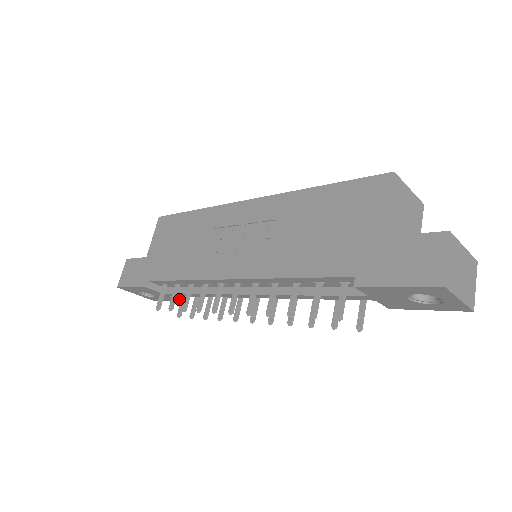
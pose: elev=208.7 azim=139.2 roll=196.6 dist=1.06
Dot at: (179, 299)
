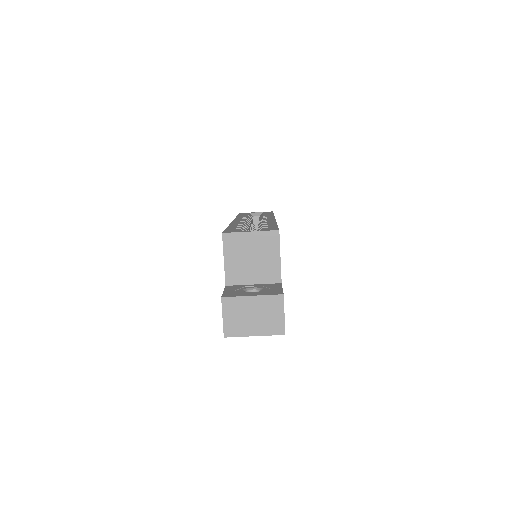
Dot at: occluded
